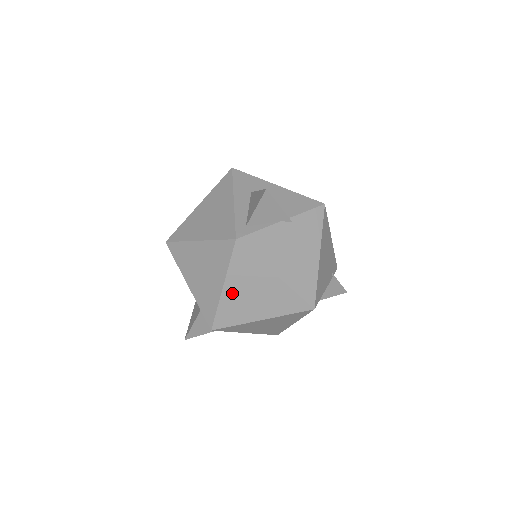
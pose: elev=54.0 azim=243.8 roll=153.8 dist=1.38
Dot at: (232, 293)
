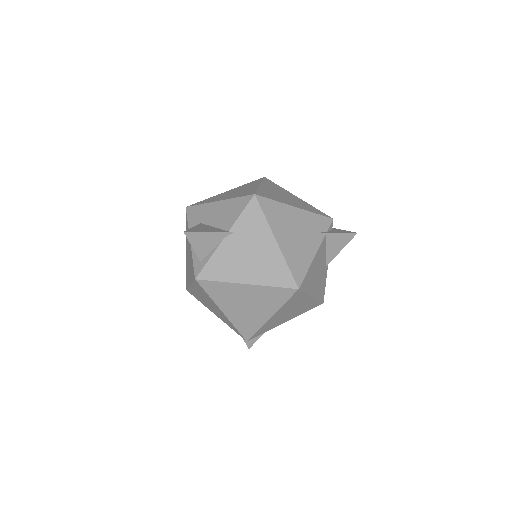
Dot at: (232, 312)
